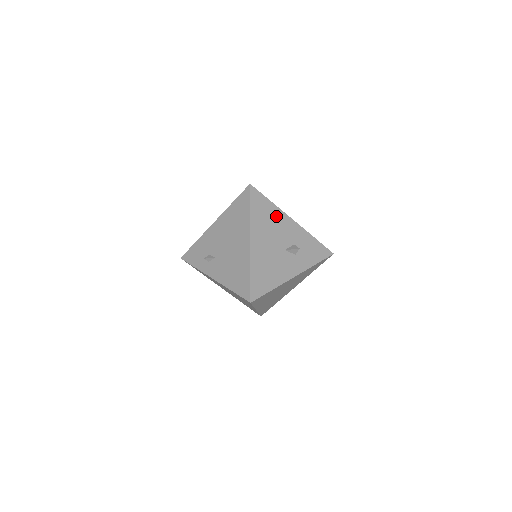
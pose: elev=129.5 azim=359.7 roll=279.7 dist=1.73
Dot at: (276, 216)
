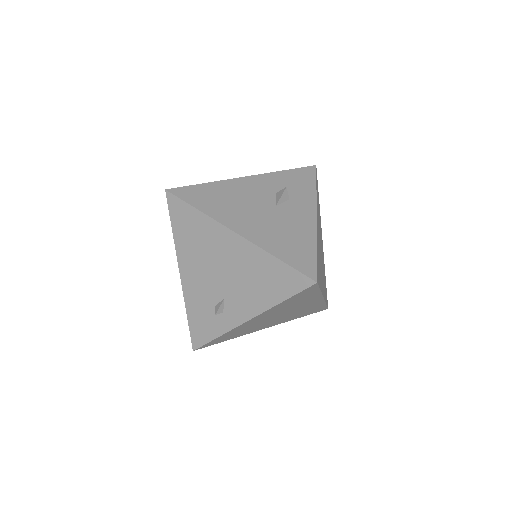
Dot at: (227, 189)
